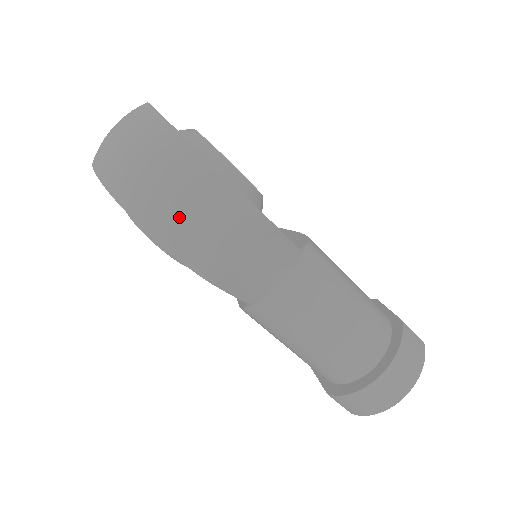
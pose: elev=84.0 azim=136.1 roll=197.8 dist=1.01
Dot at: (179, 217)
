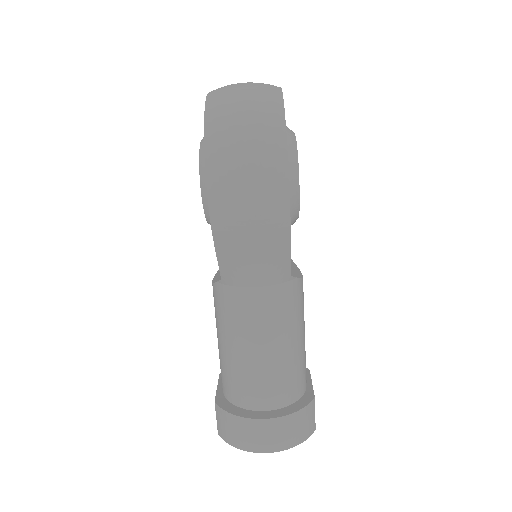
Dot at: (235, 171)
